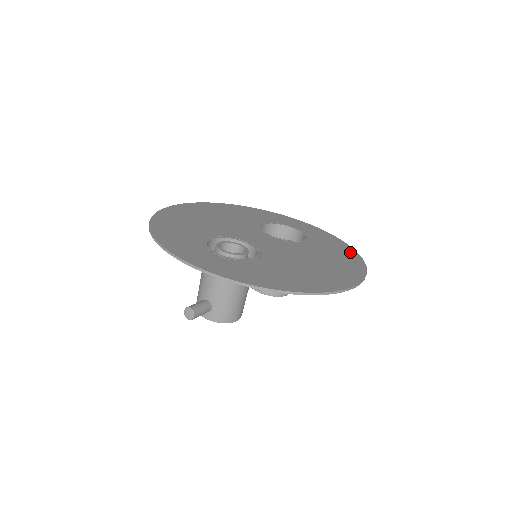
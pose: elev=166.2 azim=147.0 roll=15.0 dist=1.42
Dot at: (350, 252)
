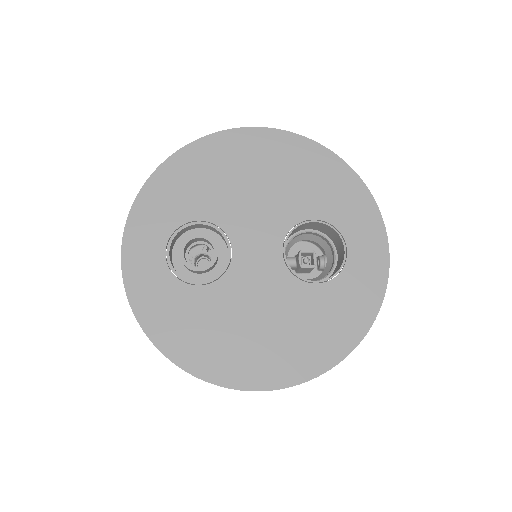
Dot at: (347, 339)
